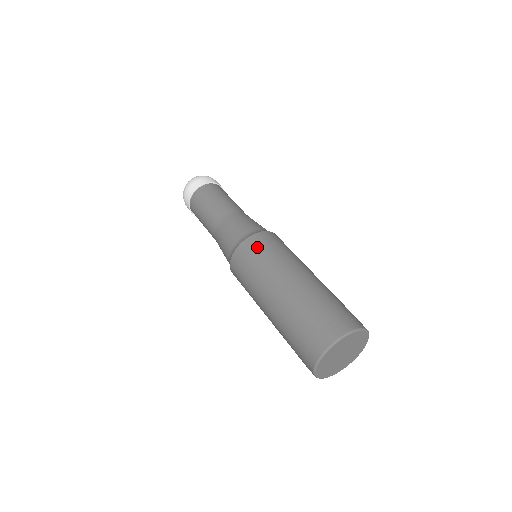
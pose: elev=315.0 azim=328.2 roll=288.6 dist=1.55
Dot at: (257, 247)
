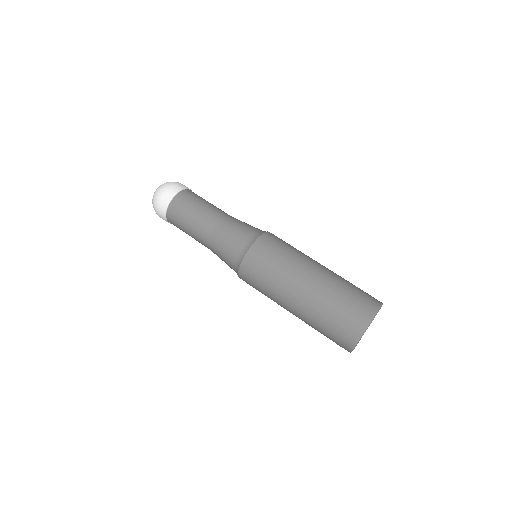
Dot at: (277, 241)
